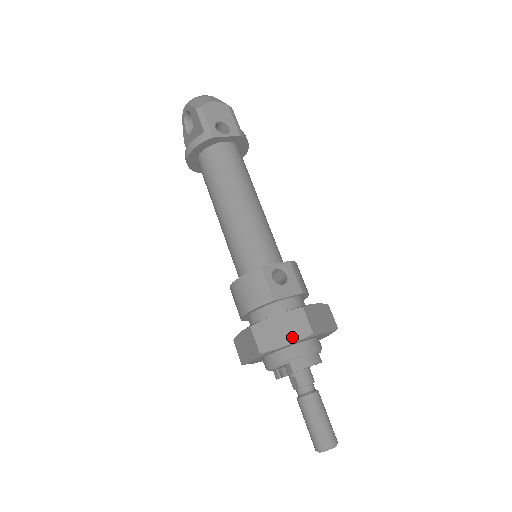
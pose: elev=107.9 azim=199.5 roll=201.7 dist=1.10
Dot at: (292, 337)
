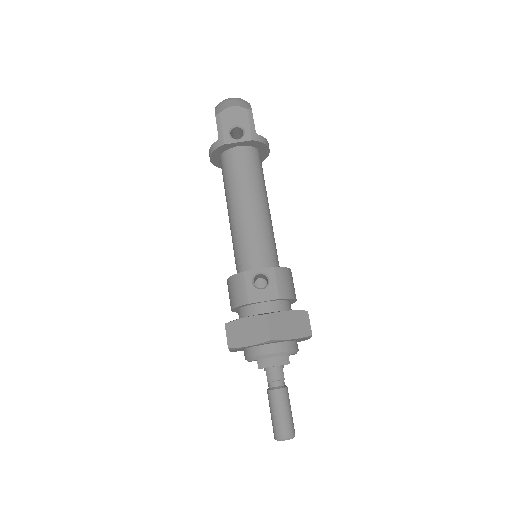
Dot at: (254, 340)
